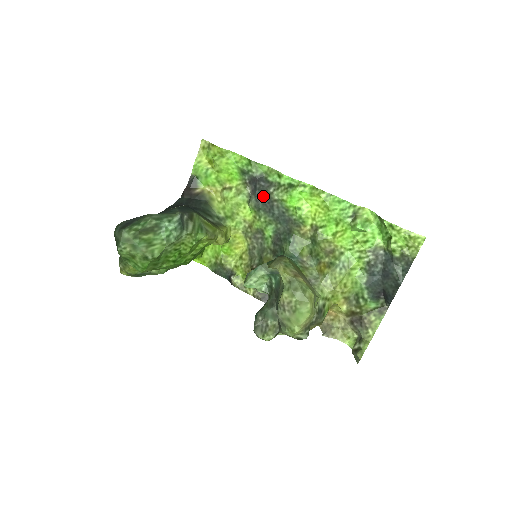
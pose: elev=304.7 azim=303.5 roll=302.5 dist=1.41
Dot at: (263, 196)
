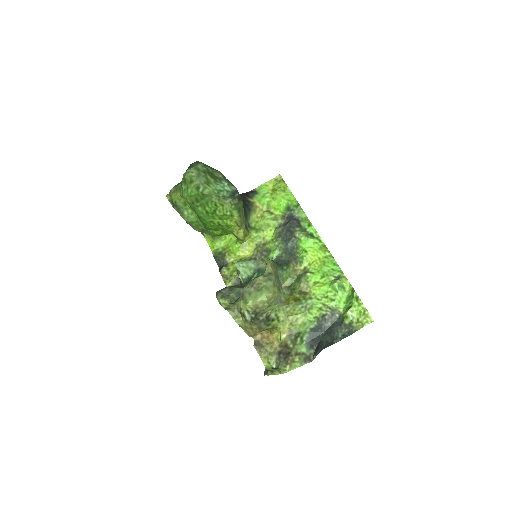
Dot at: (289, 230)
